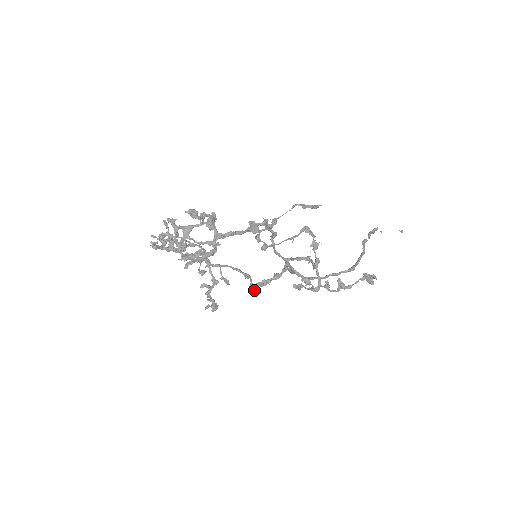
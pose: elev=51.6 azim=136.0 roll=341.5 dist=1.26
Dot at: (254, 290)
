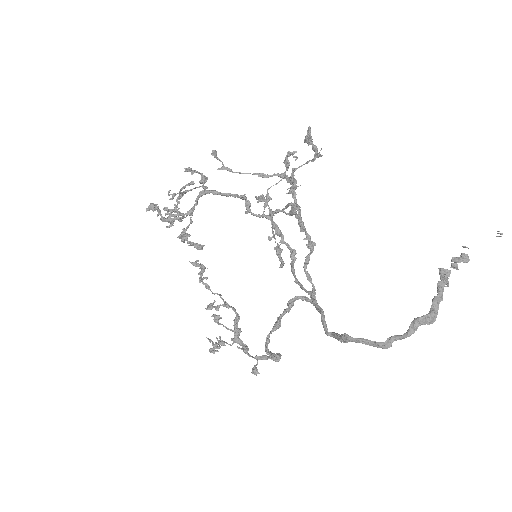
Dot at: (271, 356)
